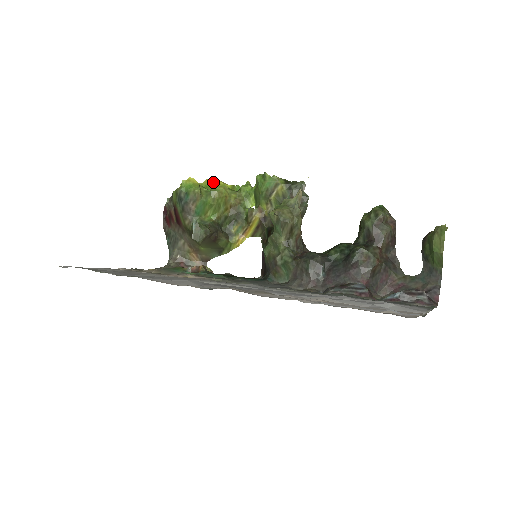
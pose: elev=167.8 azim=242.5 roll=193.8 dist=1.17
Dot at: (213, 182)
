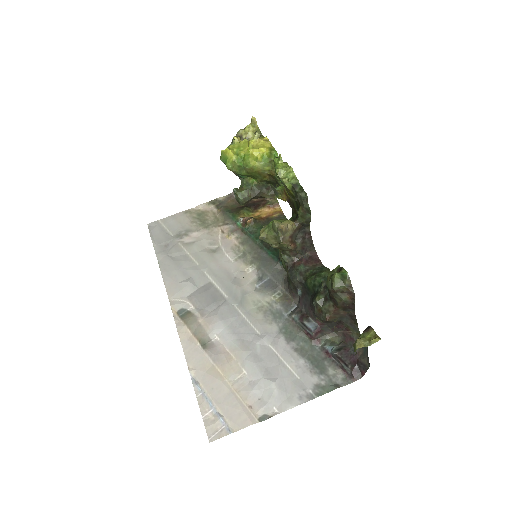
Dot at: (253, 147)
